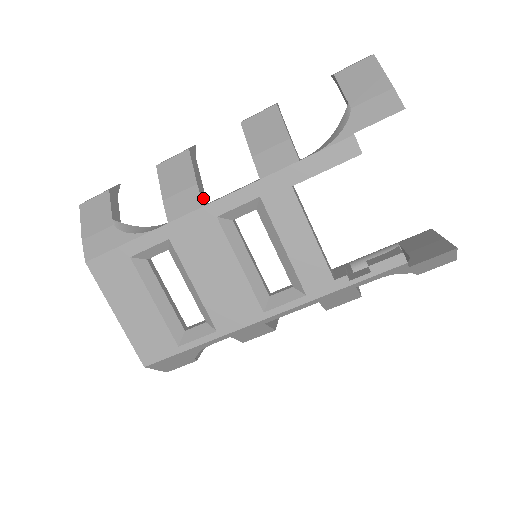
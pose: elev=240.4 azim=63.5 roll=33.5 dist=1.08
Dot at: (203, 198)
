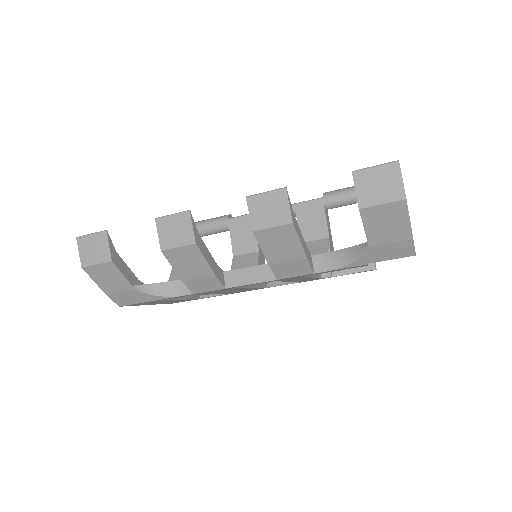
Dot at: (221, 278)
